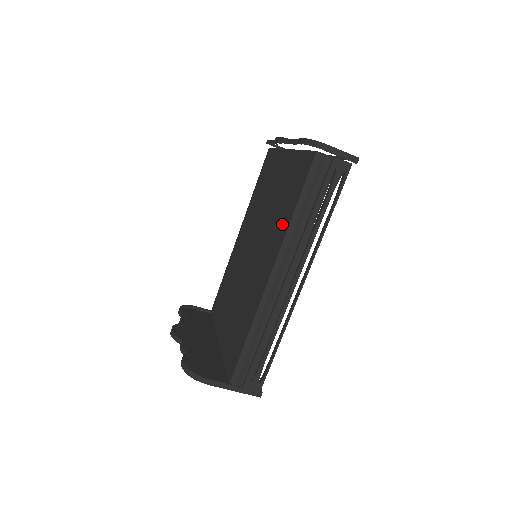
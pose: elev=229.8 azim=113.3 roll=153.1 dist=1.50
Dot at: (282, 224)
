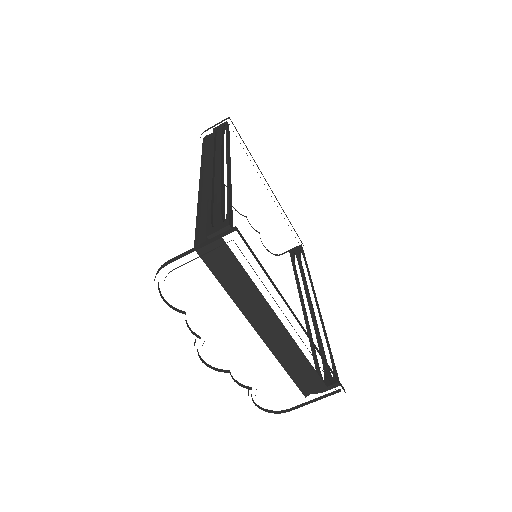
Dot at: occluded
